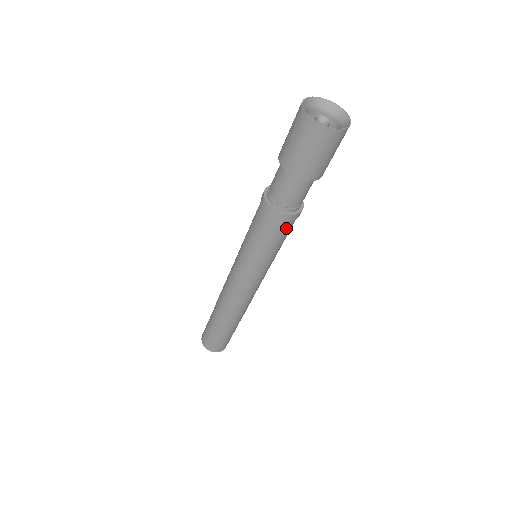
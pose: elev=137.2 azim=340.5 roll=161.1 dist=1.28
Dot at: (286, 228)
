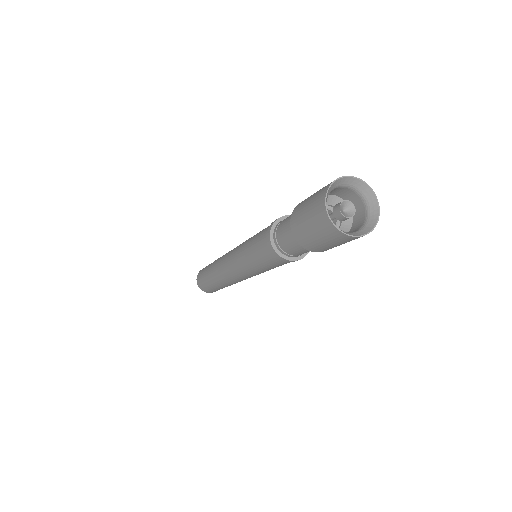
Dot at: (287, 262)
